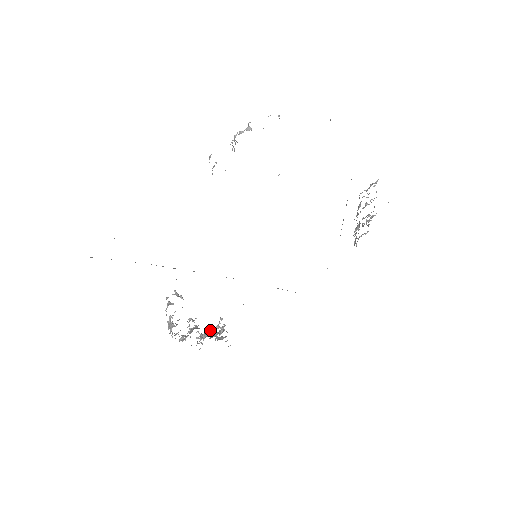
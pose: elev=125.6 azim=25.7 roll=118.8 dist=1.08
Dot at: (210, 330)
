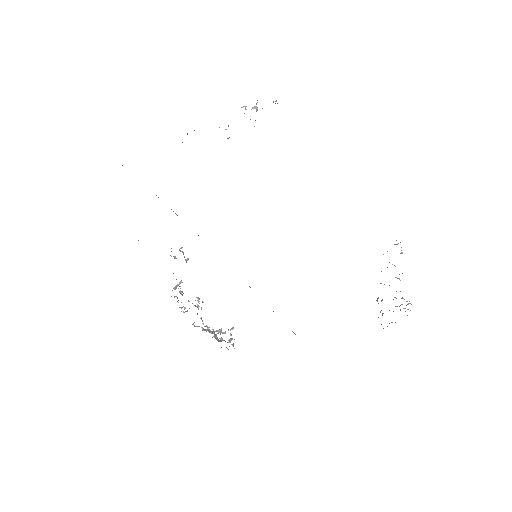
Dot at: (217, 330)
